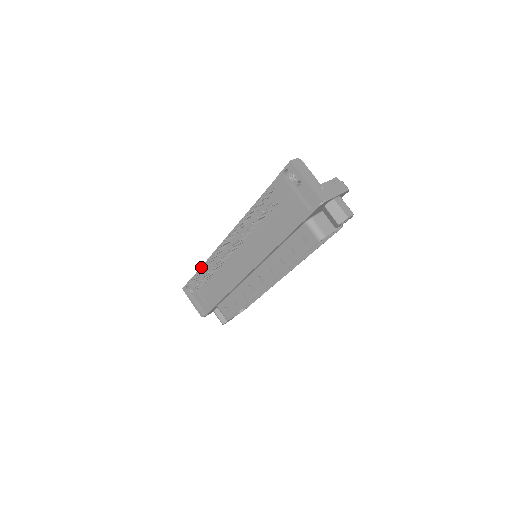
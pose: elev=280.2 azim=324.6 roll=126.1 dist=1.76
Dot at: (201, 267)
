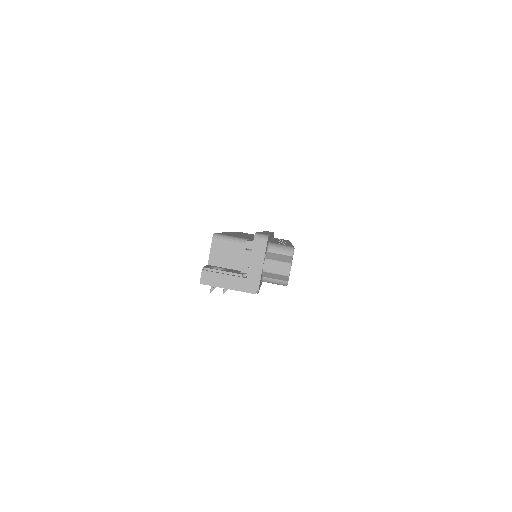
Dot at: occluded
